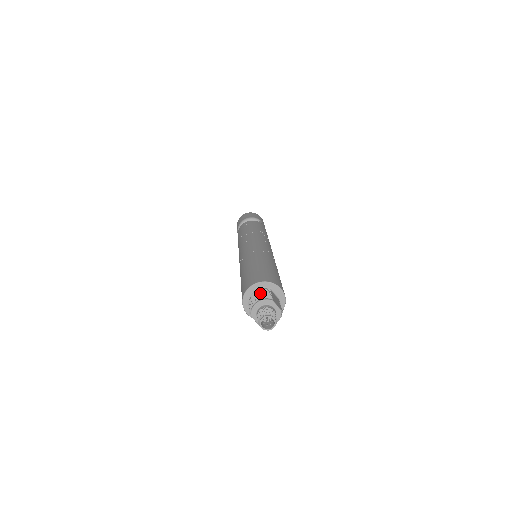
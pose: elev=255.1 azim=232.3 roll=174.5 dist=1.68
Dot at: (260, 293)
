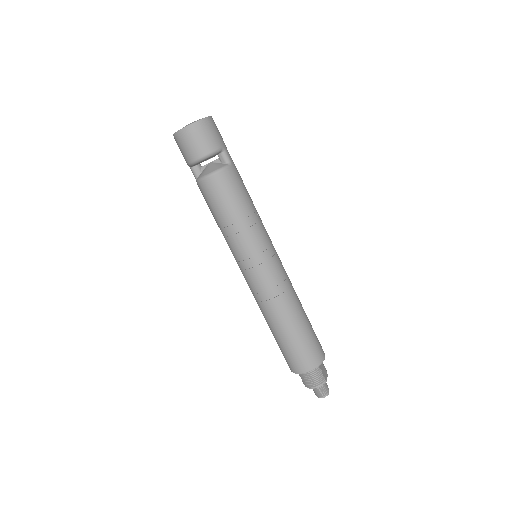
Dot at: (315, 378)
